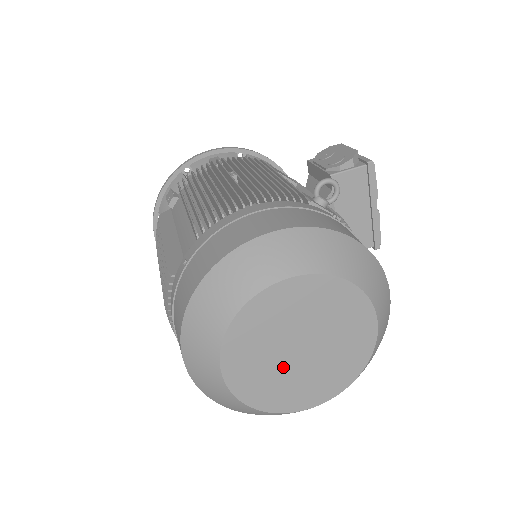
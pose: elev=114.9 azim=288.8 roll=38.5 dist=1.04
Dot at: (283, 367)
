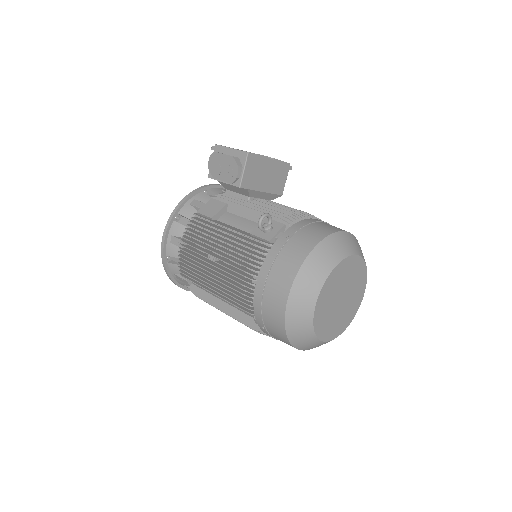
Dot at: (342, 310)
